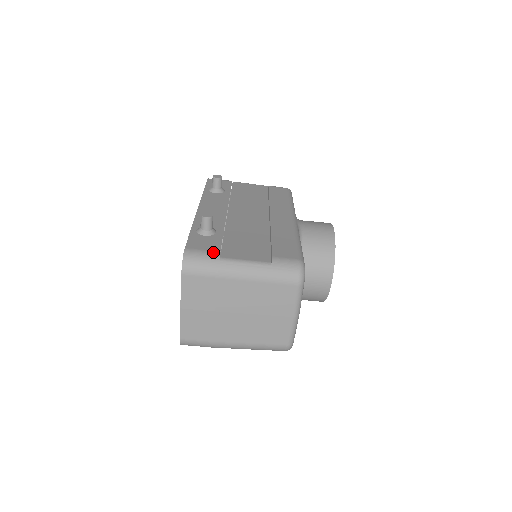
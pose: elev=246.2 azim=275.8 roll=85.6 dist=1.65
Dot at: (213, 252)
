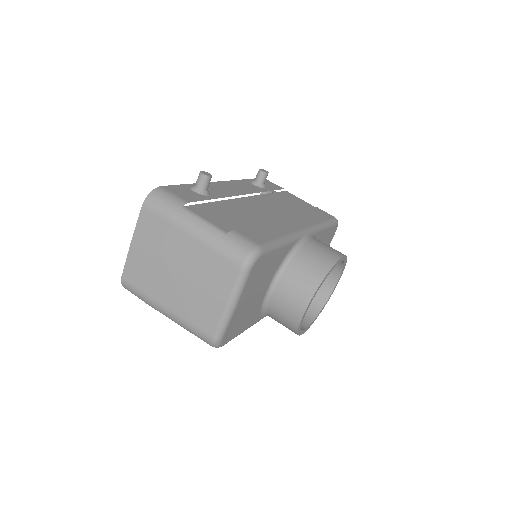
Dot at: (182, 199)
